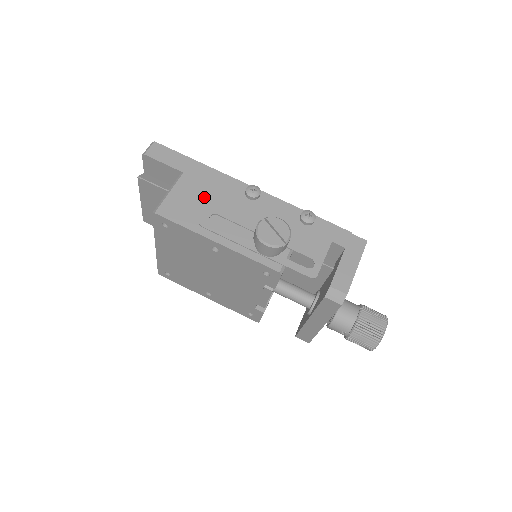
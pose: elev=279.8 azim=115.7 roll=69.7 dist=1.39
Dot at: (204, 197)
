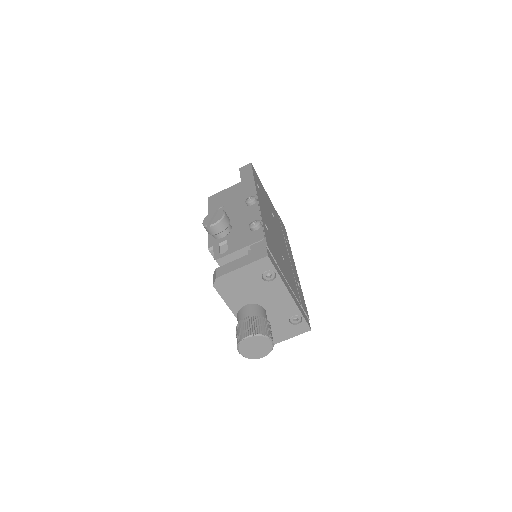
Dot at: (232, 197)
